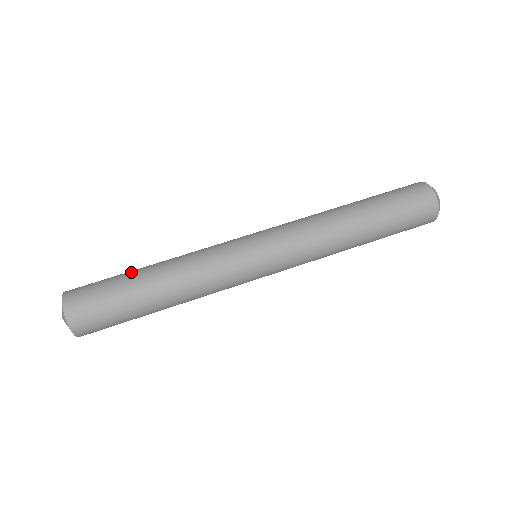
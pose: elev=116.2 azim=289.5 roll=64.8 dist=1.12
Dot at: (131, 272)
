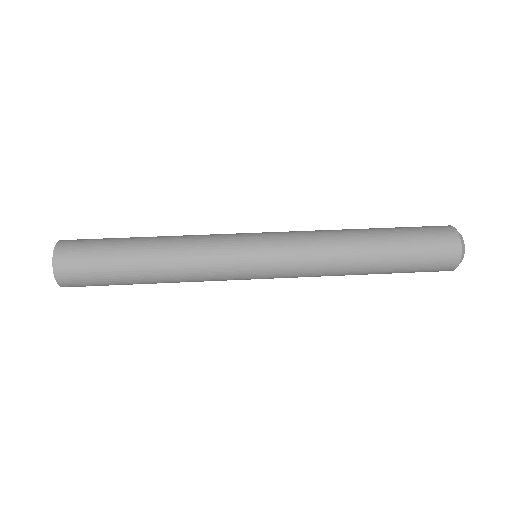
Dot at: occluded
